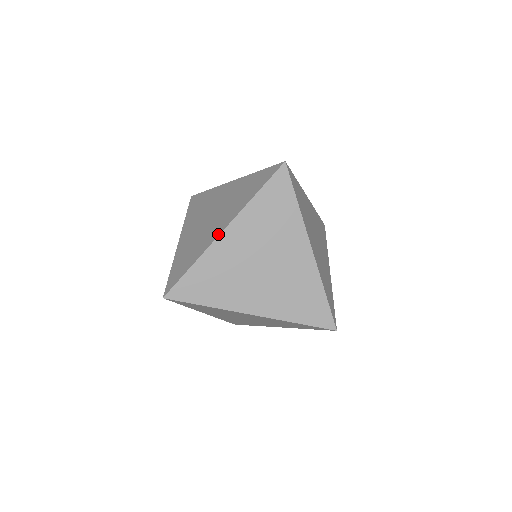
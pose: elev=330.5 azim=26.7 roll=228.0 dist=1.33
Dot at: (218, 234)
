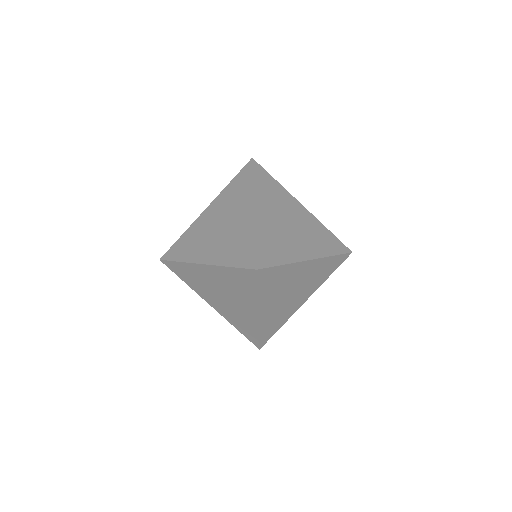
Dot at: (202, 214)
